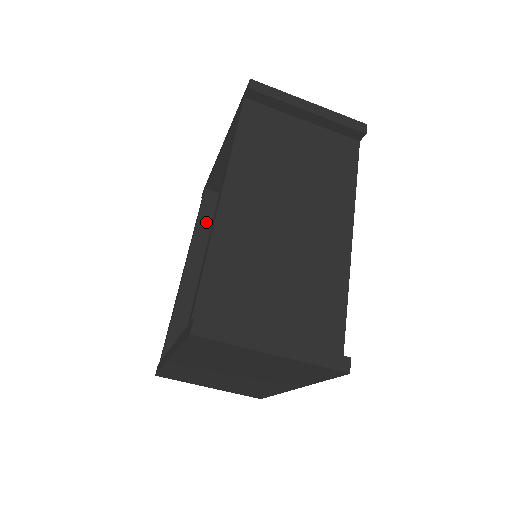
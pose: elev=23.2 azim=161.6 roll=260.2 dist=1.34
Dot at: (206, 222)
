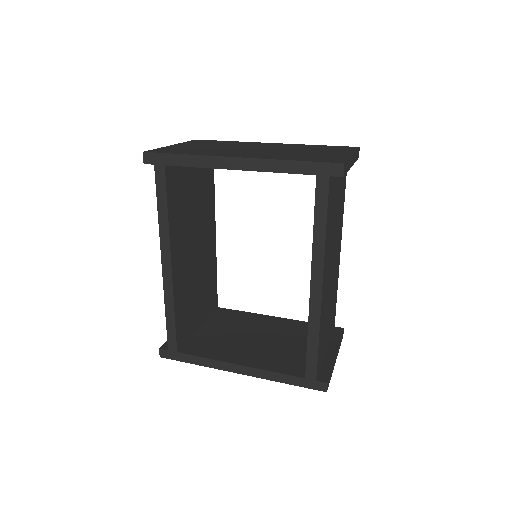
Dot at: (173, 207)
